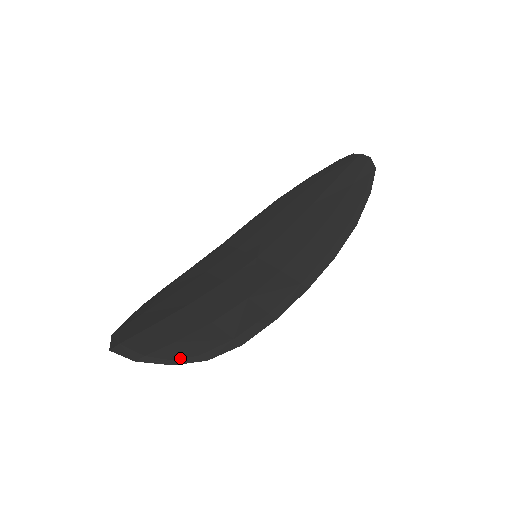
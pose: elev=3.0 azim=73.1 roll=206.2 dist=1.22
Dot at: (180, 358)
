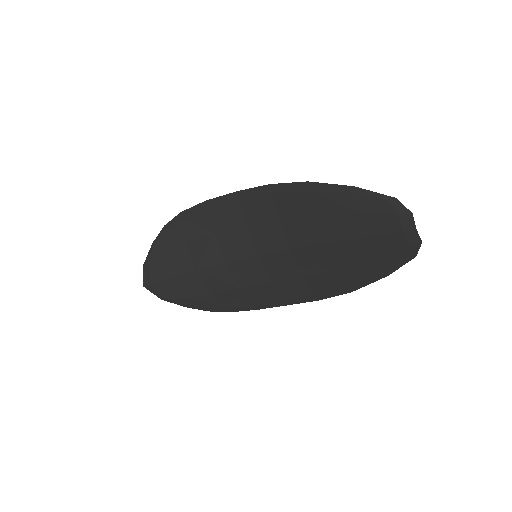
Dot at: (190, 306)
